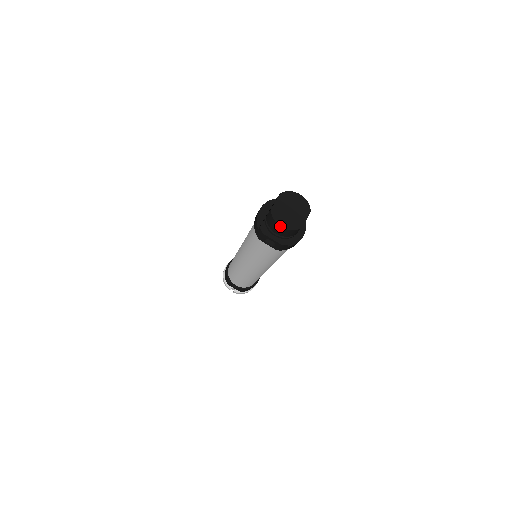
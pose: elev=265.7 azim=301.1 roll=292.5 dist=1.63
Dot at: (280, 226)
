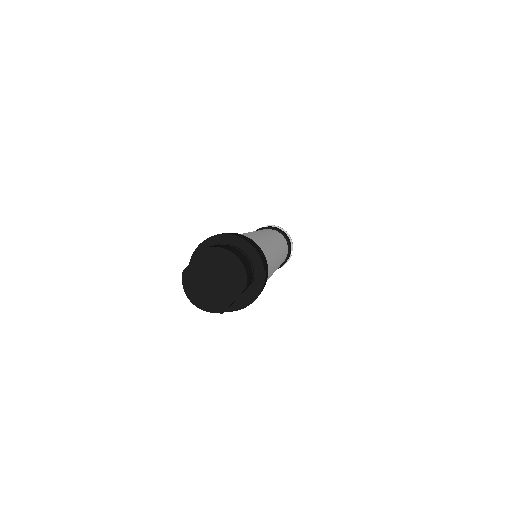
Dot at: (190, 301)
